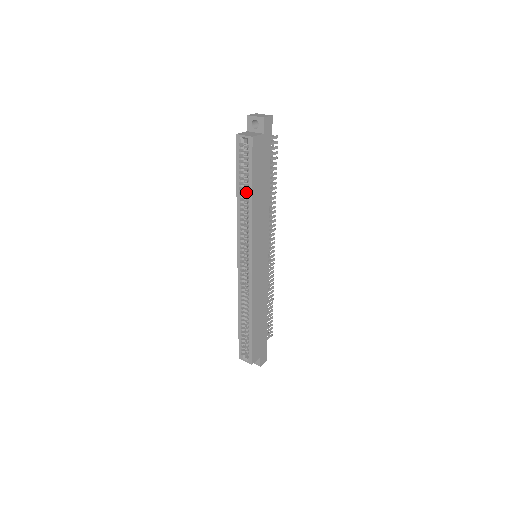
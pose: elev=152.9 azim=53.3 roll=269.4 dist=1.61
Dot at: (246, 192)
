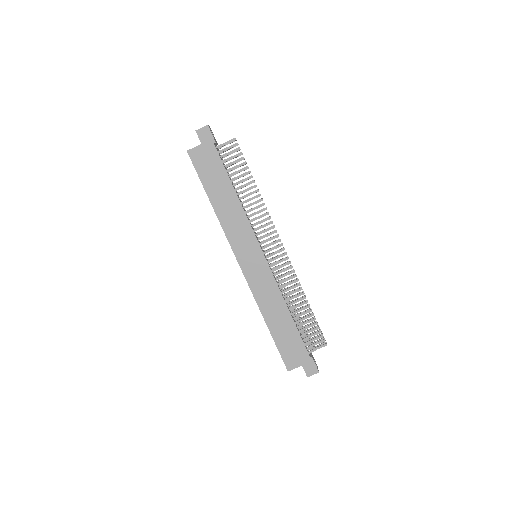
Dot at: occluded
